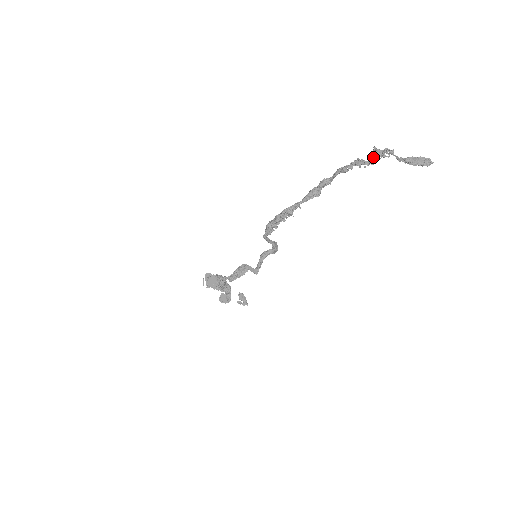
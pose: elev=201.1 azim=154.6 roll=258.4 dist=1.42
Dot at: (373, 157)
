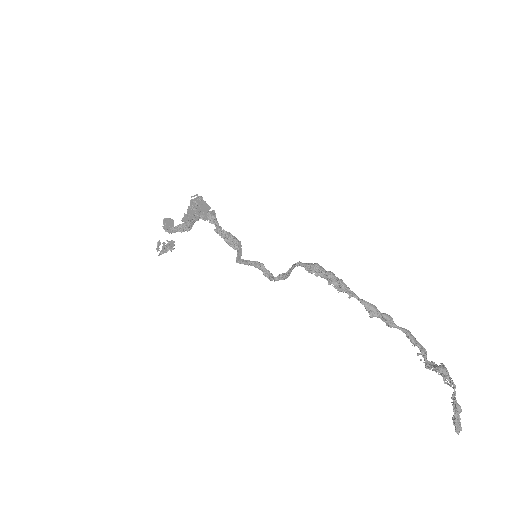
Dot at: (438, 366)
